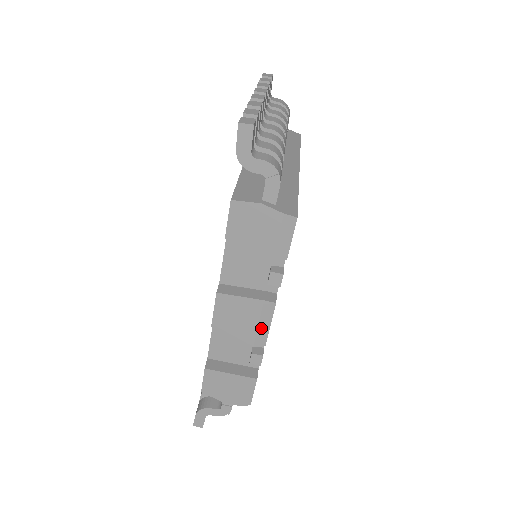
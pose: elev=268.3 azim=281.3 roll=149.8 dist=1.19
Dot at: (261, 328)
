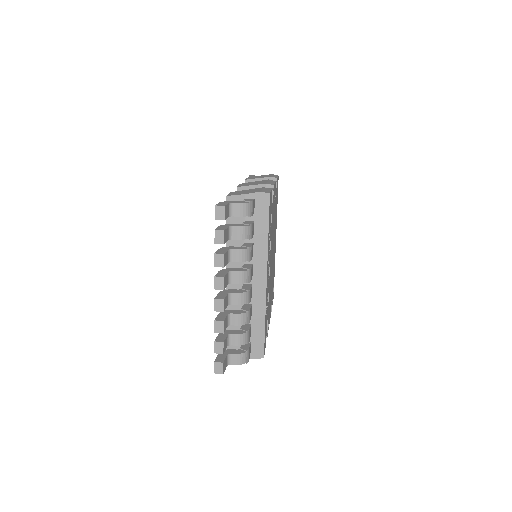
Dot at: (269, 182)
